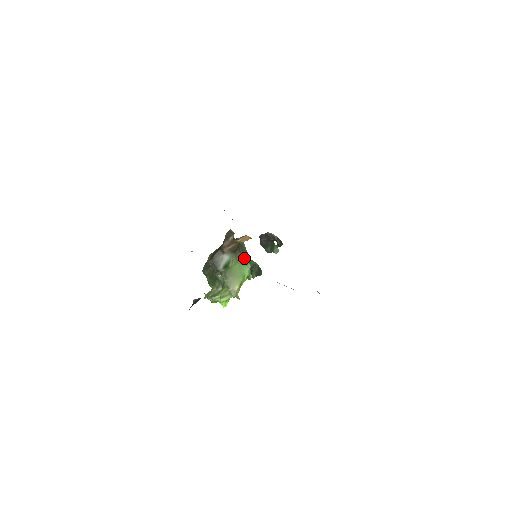
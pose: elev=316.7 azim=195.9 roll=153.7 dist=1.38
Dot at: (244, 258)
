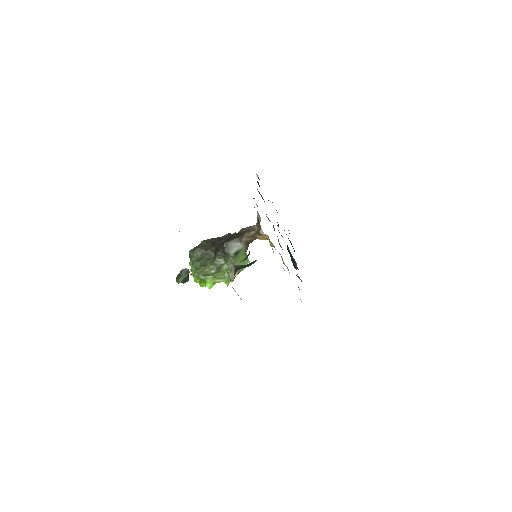
Dot at: (246, 254)
